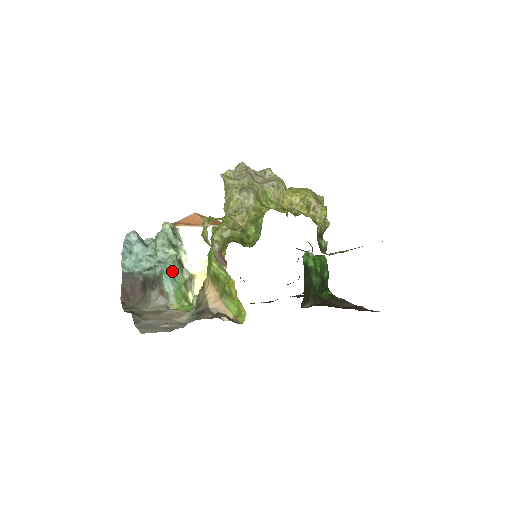
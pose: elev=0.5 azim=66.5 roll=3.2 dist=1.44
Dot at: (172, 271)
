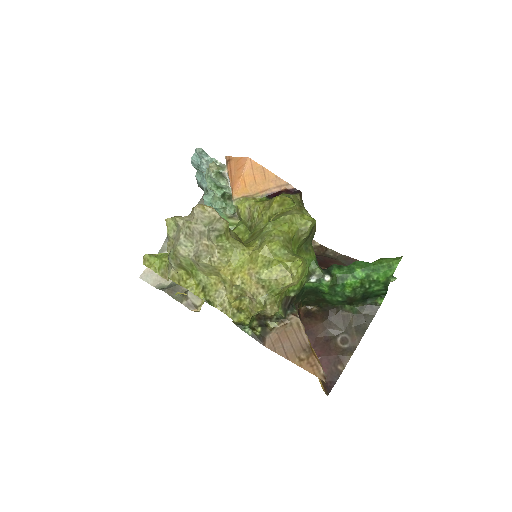
Dot at: occluded
